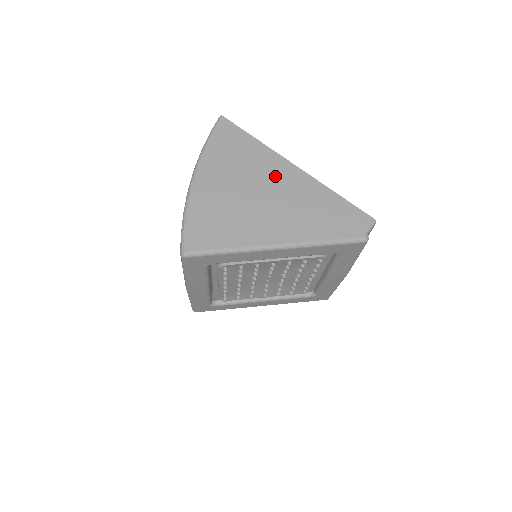
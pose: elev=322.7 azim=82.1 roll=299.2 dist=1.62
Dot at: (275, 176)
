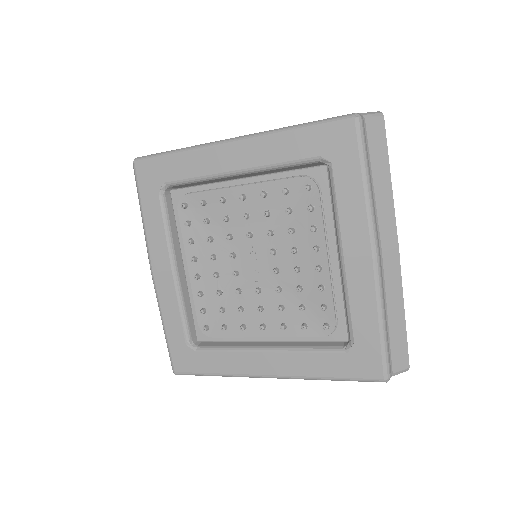
Dot at: occluded
